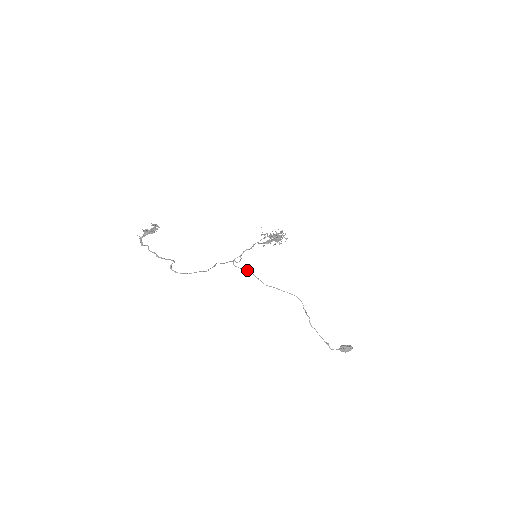
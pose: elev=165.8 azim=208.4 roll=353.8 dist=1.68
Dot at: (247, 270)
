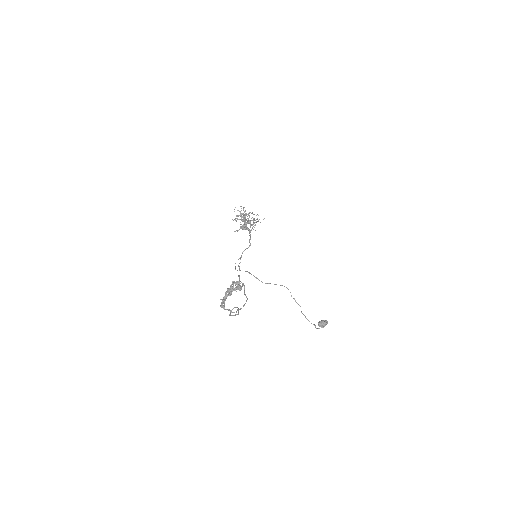
Dot at: occluded
